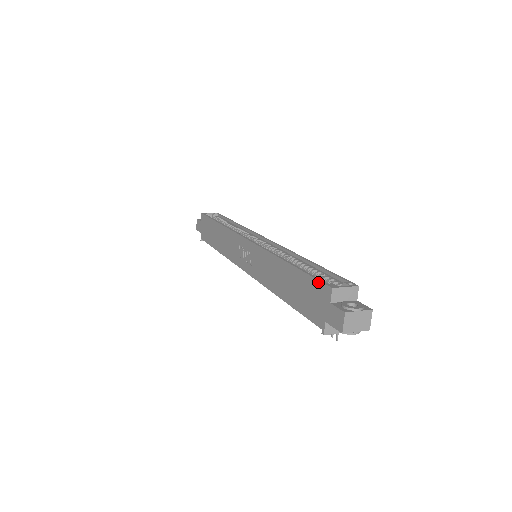
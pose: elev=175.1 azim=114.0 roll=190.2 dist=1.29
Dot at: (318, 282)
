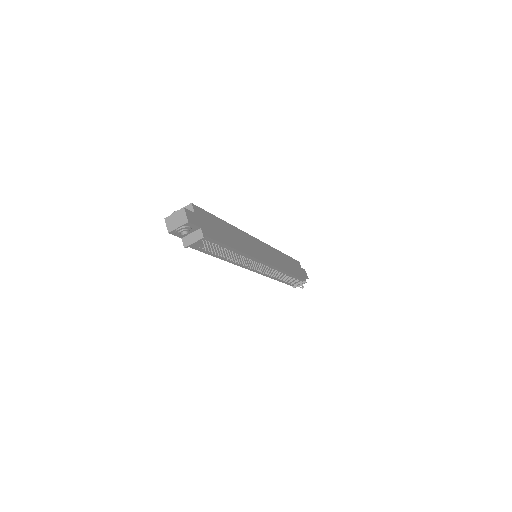
Dot at: occluded
